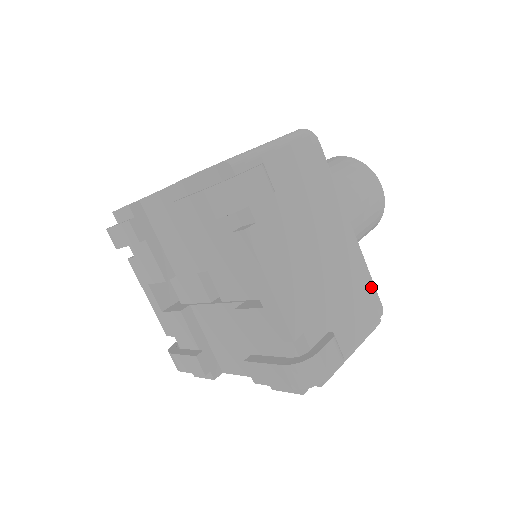
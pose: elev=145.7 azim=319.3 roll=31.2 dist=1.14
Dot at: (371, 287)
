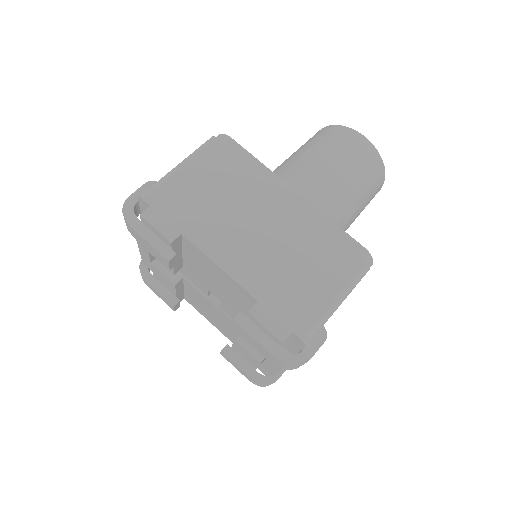
Dot at: occluded
